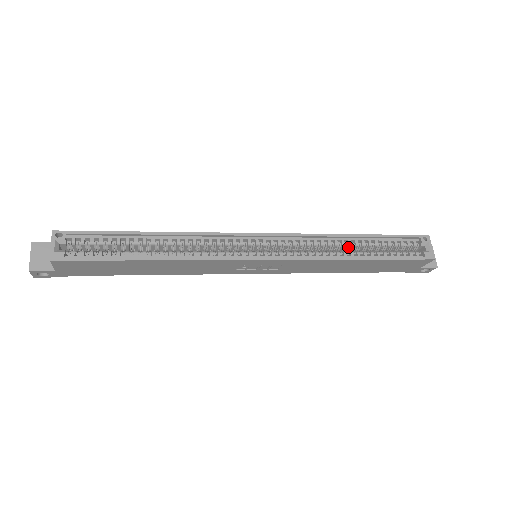
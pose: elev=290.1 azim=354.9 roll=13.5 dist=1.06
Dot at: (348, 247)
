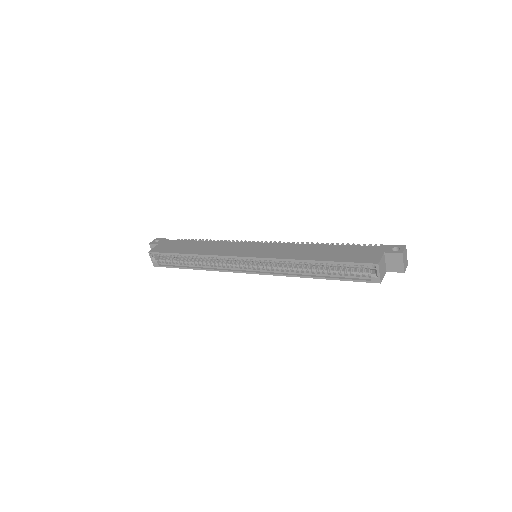
Dot at: (310, 264)
